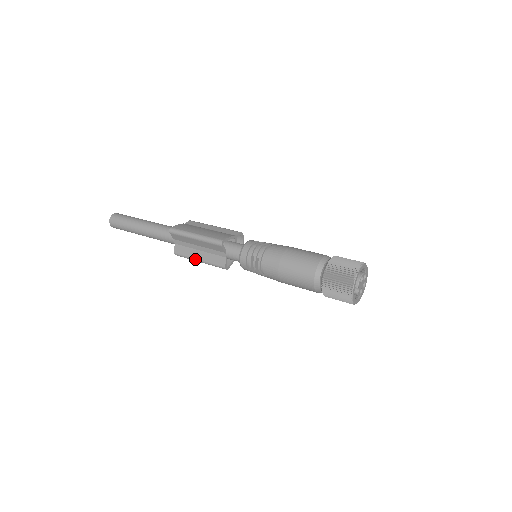
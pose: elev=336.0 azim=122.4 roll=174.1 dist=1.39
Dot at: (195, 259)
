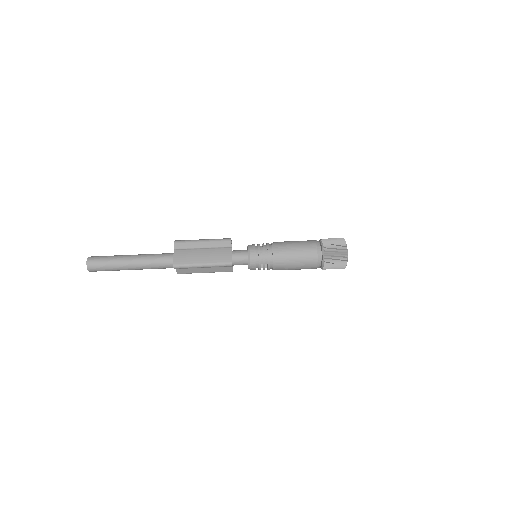
Dot at: occluded
